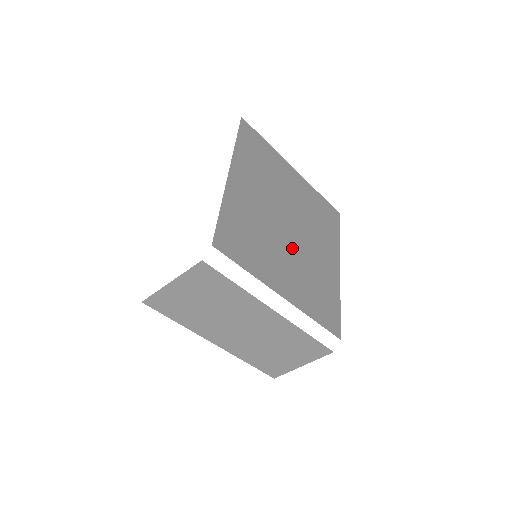
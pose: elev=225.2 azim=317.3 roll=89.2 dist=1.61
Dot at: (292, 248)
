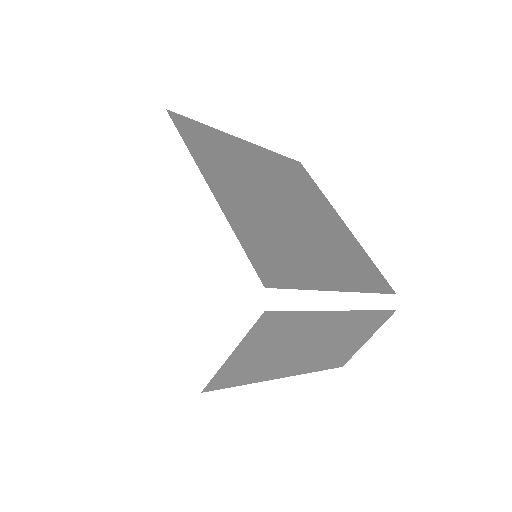
Dot at: (307, 230)
